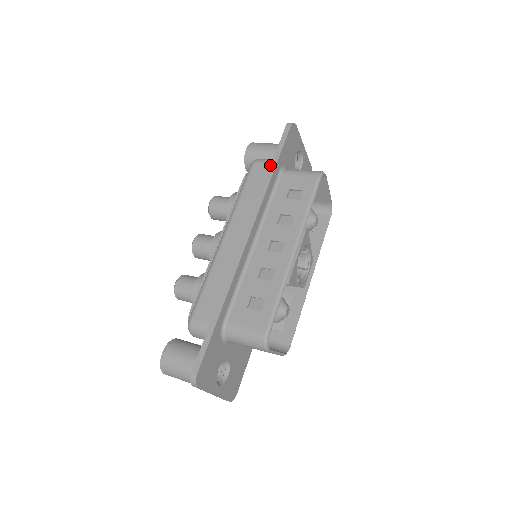
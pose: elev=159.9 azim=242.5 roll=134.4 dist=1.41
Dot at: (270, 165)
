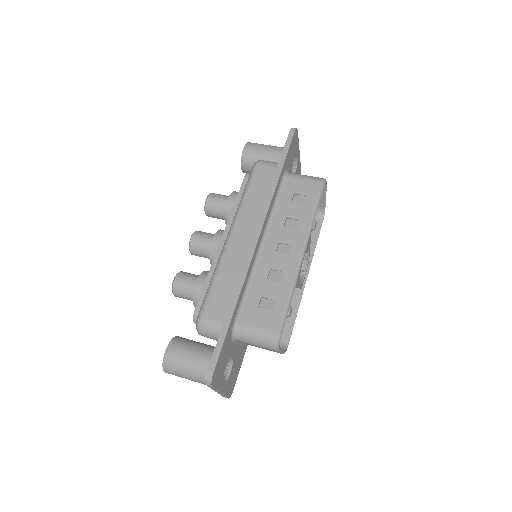
Dot at: (274, 168)
